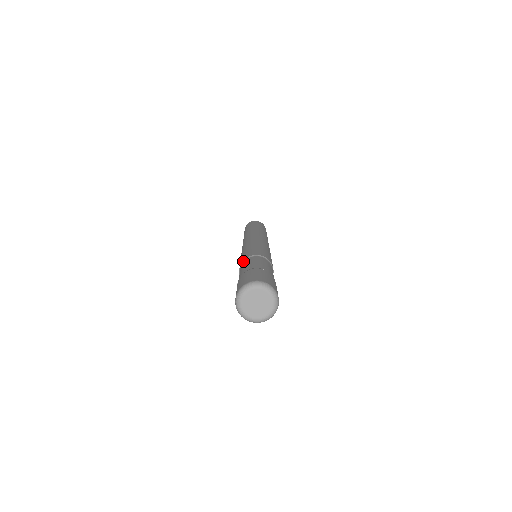
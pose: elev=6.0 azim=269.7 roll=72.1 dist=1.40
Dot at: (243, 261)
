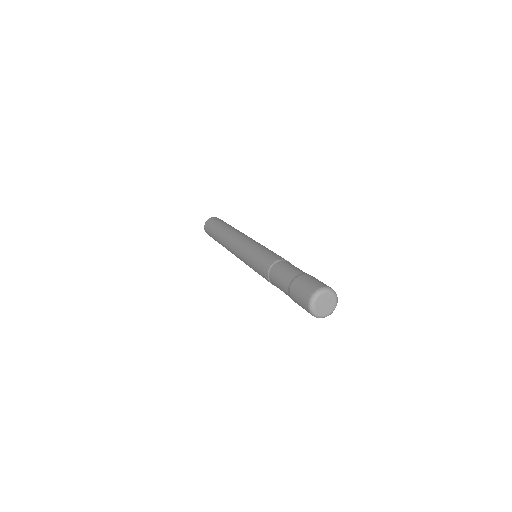
Dot at: (275, 262)
